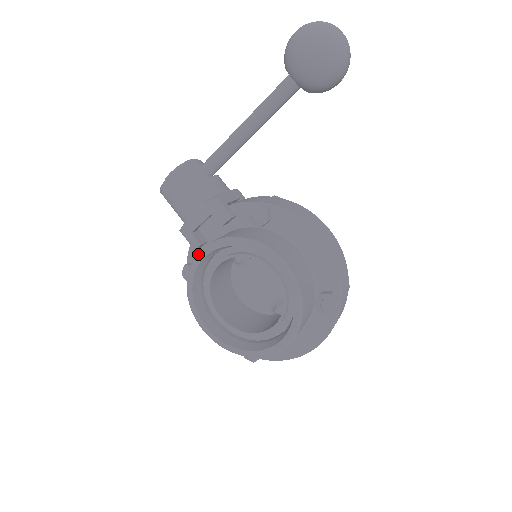
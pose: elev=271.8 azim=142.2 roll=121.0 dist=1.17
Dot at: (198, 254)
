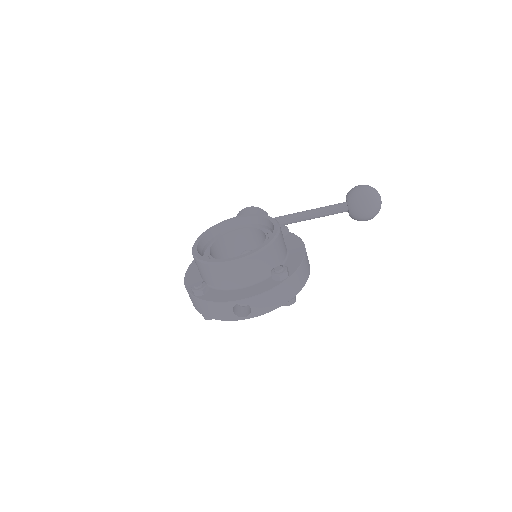
Dot at: (235, 217)
